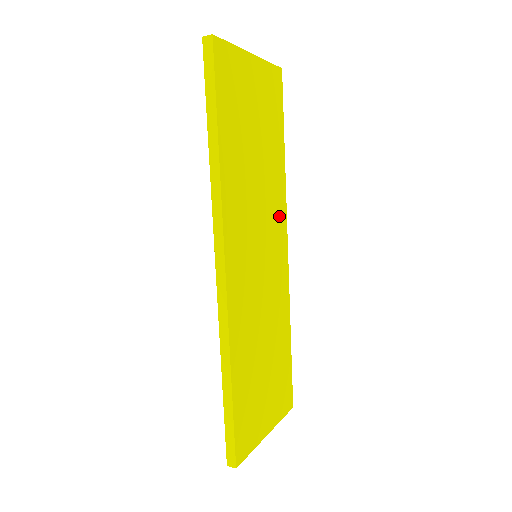
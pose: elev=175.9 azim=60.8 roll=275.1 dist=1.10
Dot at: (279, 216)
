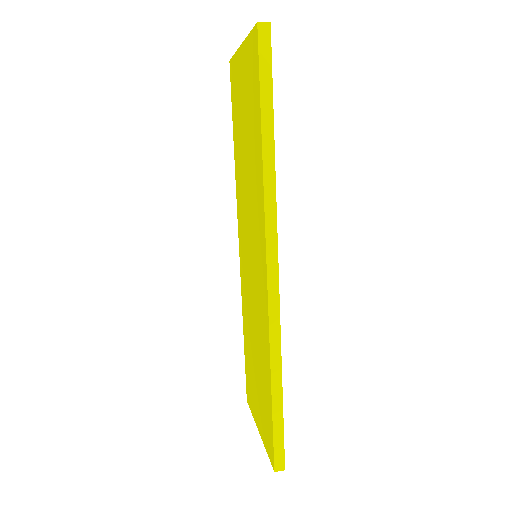
Dot at: occluded
